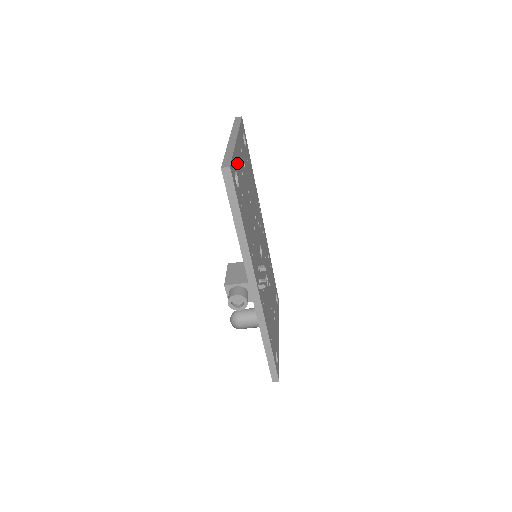
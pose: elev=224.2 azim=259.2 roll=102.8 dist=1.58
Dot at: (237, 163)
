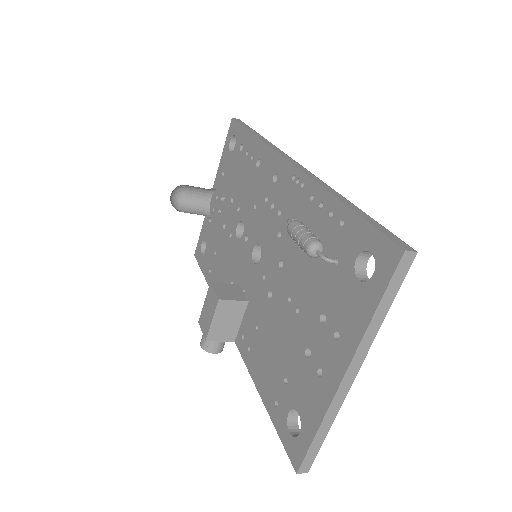
Dot at: occluded
